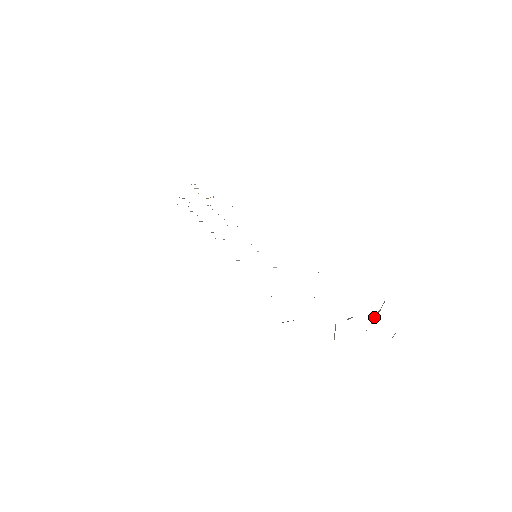
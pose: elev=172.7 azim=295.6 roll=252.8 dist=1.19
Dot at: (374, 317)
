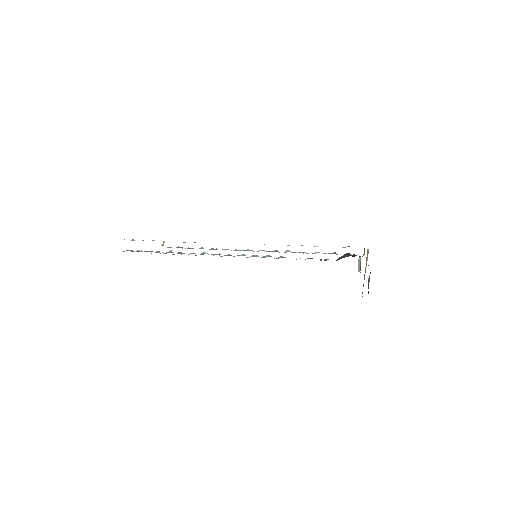
Dot at: (366, 260)
